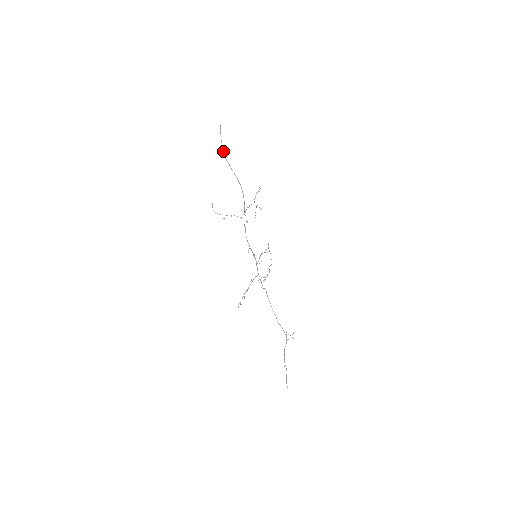
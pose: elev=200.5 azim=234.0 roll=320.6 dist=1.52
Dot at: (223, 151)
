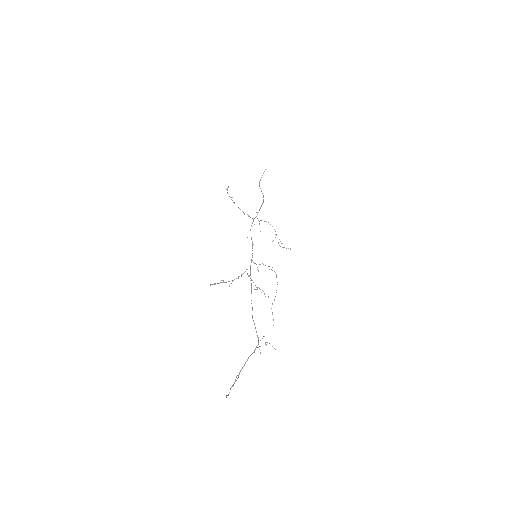
Dot at: (259, 182)
